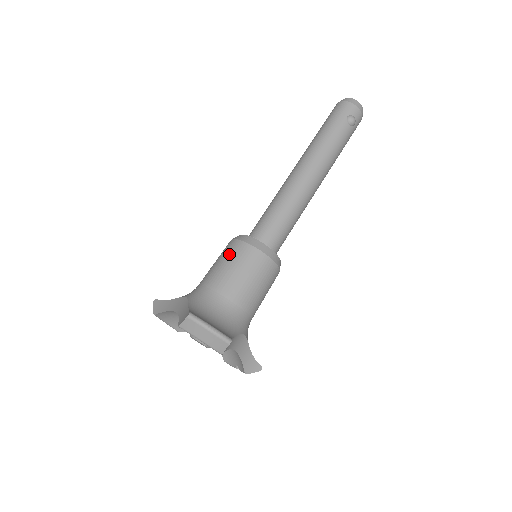
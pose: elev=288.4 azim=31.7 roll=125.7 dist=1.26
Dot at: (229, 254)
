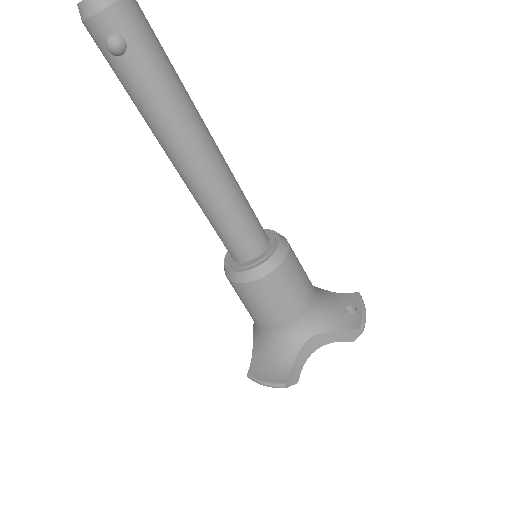
Dot at: occluded
